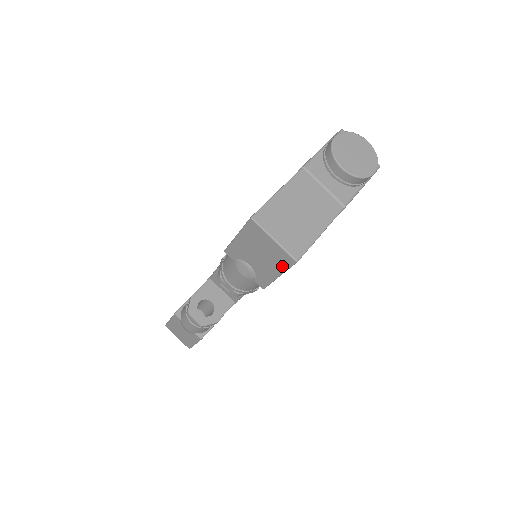
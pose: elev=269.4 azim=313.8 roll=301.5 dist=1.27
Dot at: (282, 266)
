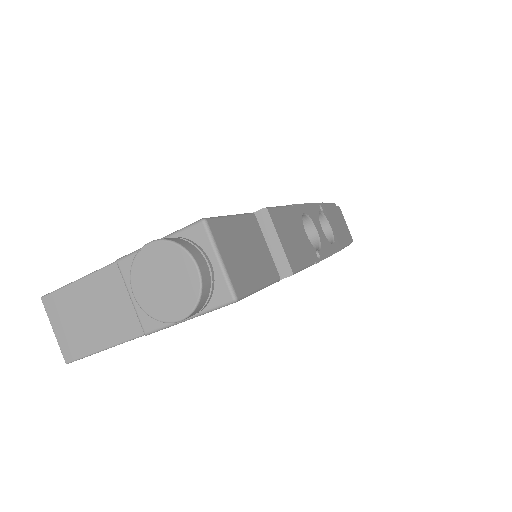
Dot at: occluded
